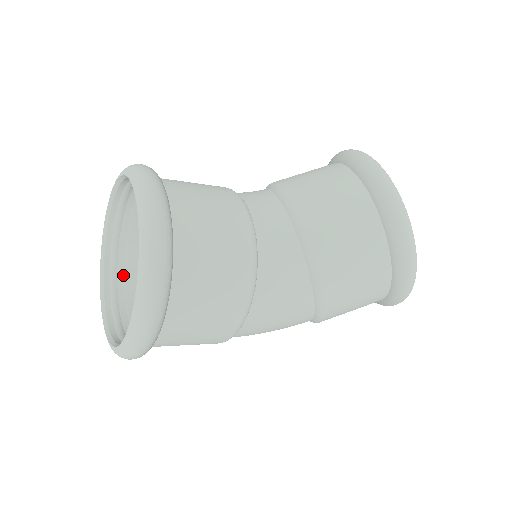
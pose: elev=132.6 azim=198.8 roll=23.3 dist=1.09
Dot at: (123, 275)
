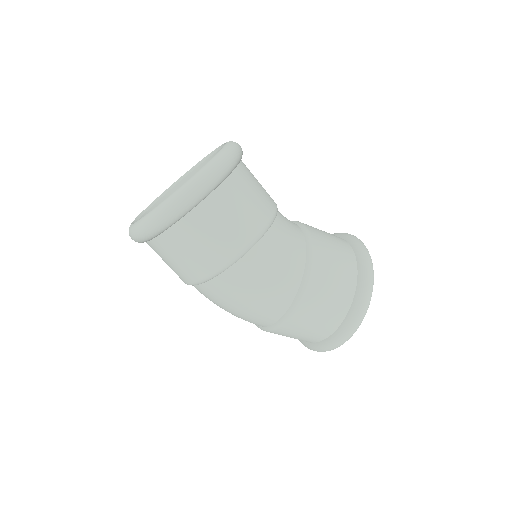
Dot at: occluded
